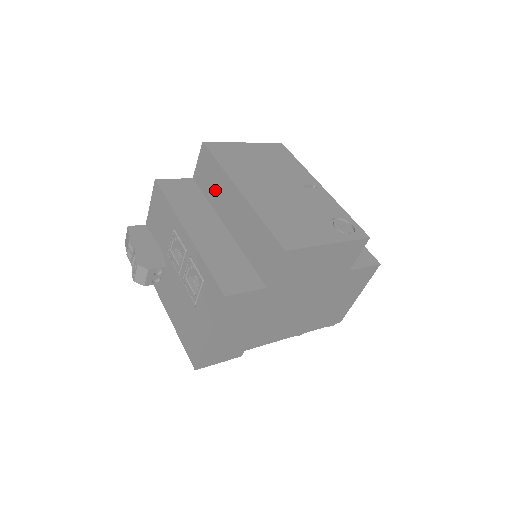
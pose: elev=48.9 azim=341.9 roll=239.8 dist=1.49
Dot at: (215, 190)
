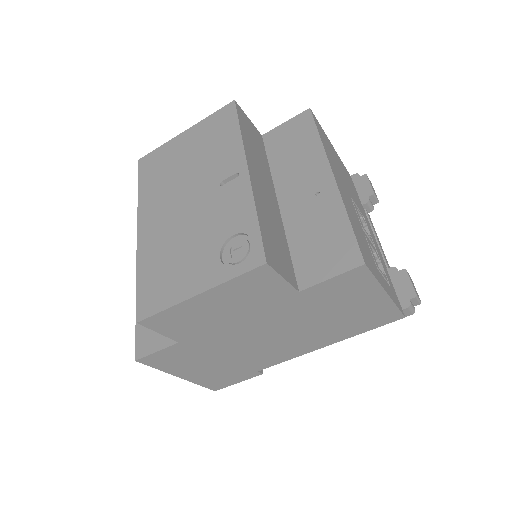
Dot at: occluded
